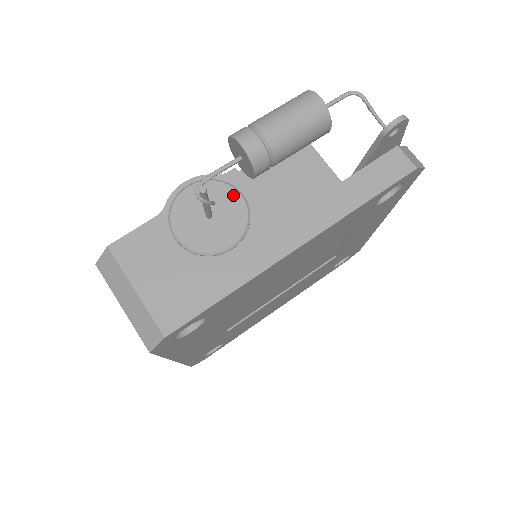
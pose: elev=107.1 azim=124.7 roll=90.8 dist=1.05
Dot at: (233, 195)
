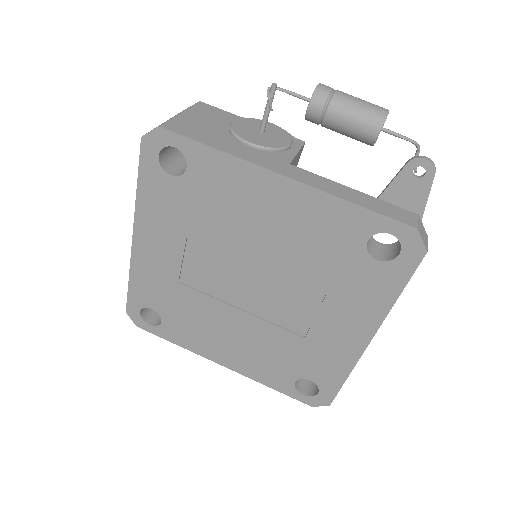
Dot at: (286, 140)
